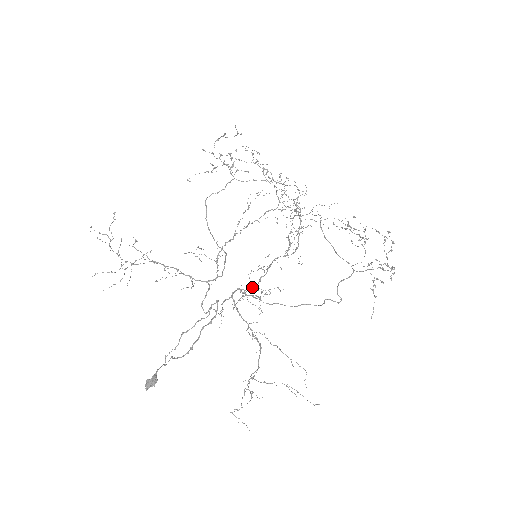
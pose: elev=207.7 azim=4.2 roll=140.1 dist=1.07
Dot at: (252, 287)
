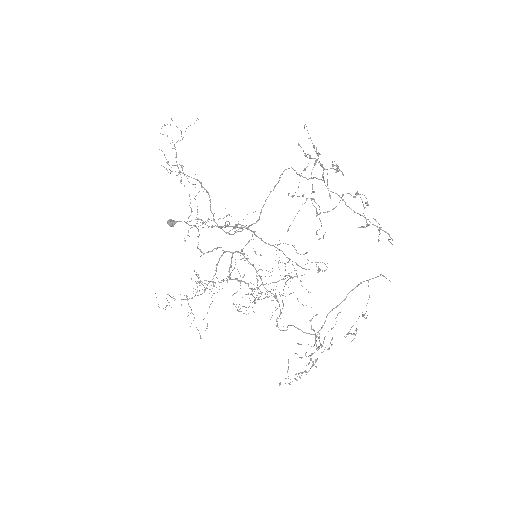
Dot at: (229, 268)
